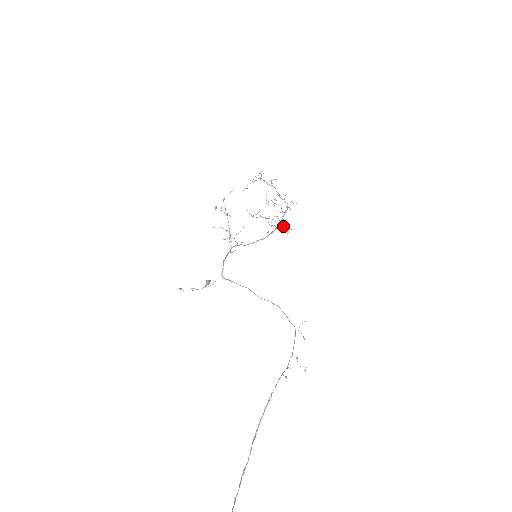
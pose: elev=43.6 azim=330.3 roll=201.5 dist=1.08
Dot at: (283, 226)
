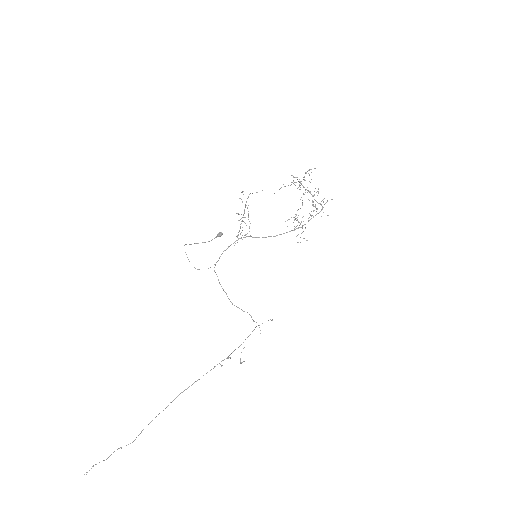
Dot at: occluded
